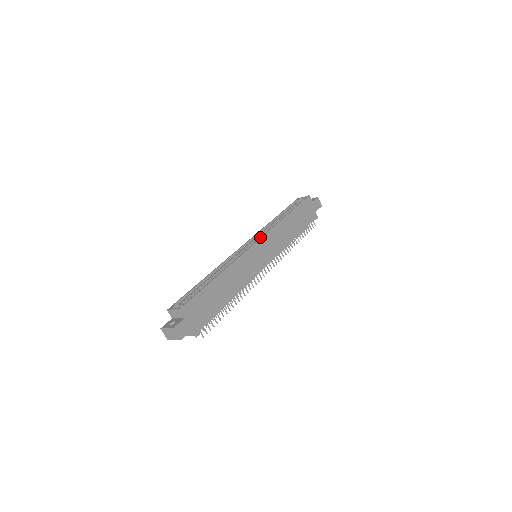
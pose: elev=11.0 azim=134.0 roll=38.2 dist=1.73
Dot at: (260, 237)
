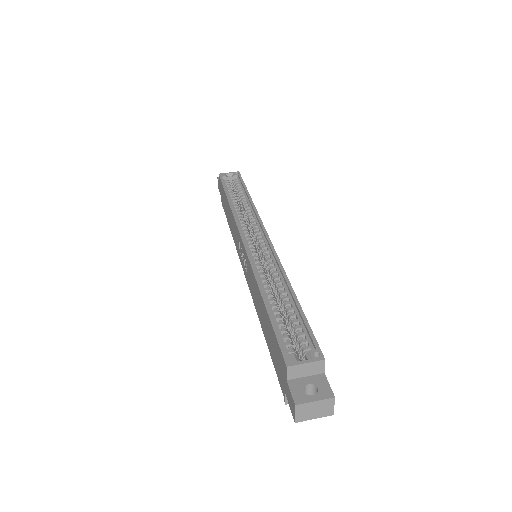
Dot at: (263, 228)
